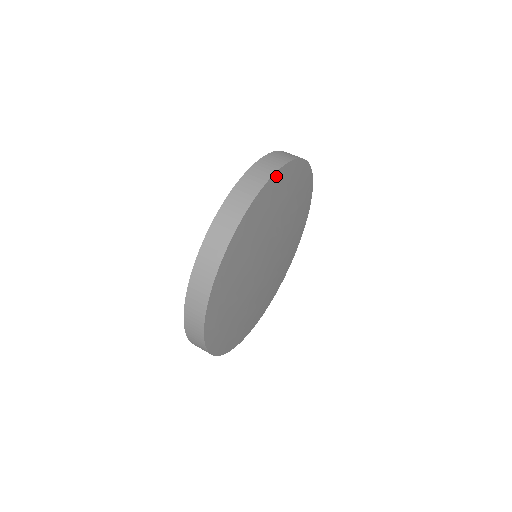
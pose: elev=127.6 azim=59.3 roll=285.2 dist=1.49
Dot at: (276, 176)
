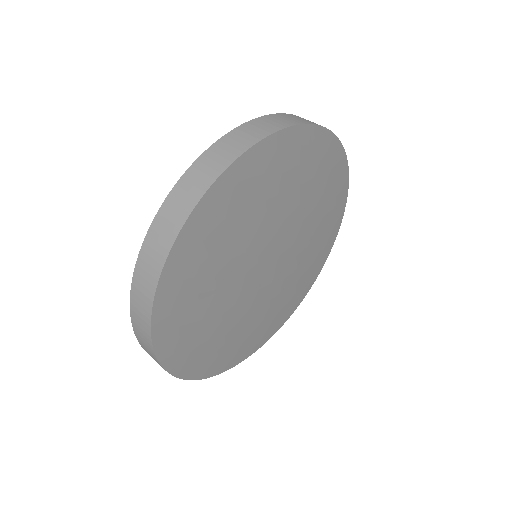
Dot at: (305, 131)
